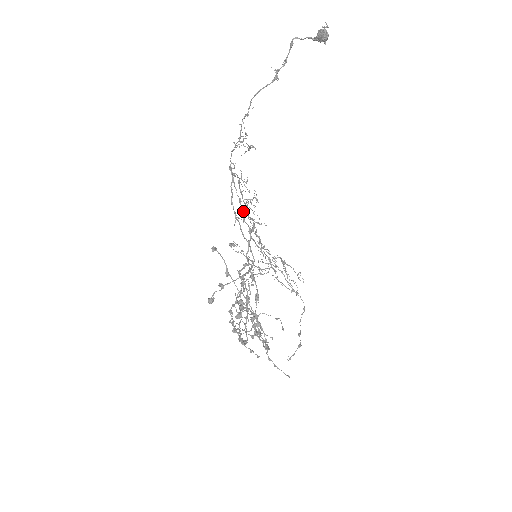
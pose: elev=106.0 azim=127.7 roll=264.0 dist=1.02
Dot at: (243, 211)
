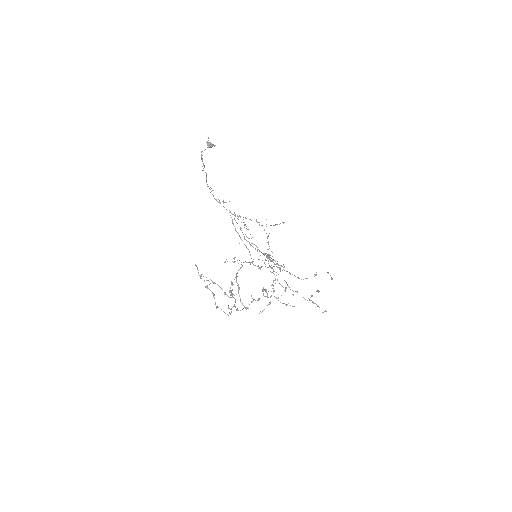
Dot at: (243, 234)
